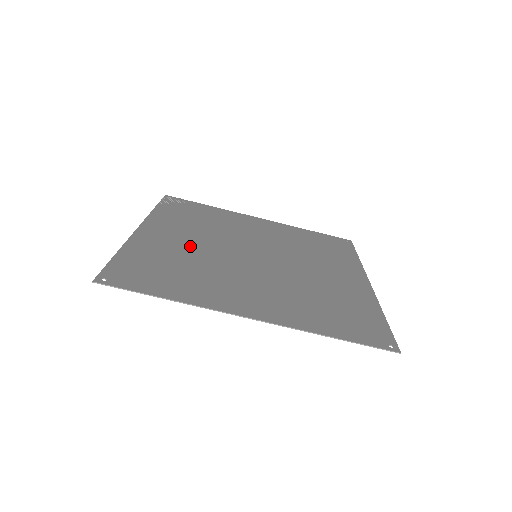
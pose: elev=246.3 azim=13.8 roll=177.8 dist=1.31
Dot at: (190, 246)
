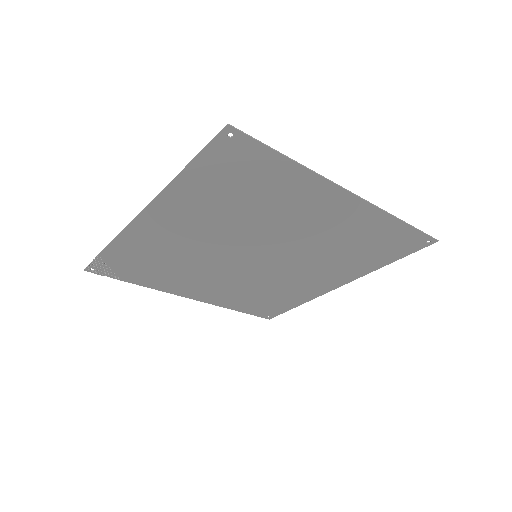
Dot at: (208, 226)
